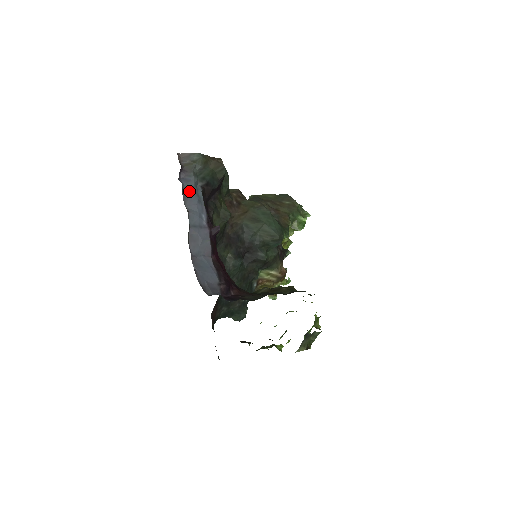
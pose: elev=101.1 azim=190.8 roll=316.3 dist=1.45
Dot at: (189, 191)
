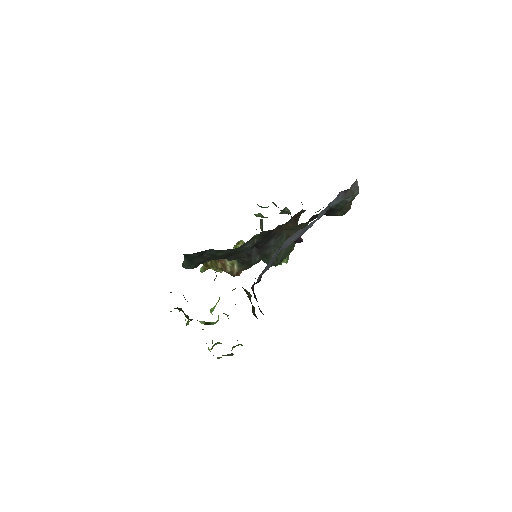
Dot at: (330, 205)
